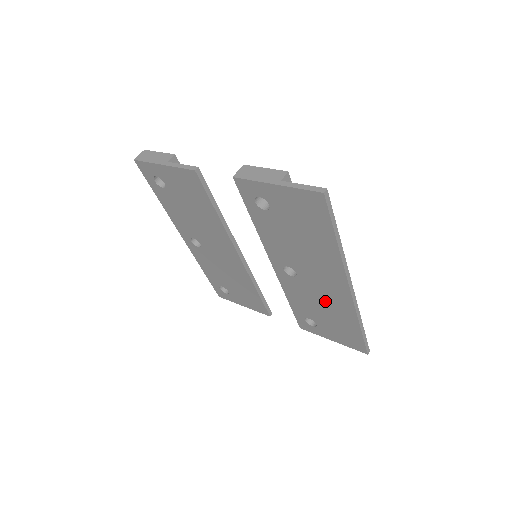
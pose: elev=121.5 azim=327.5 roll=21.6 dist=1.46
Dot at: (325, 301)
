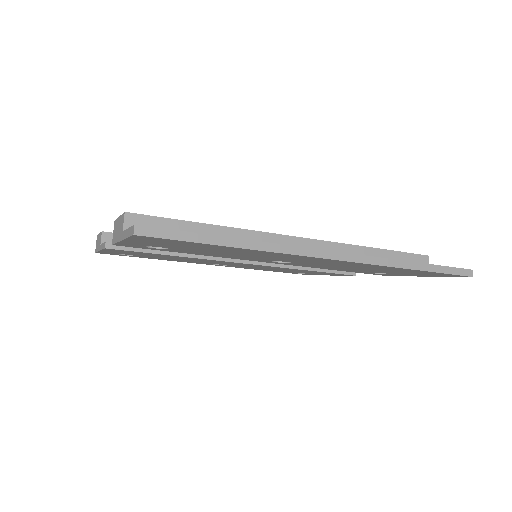
Dot at: (347, 266)
